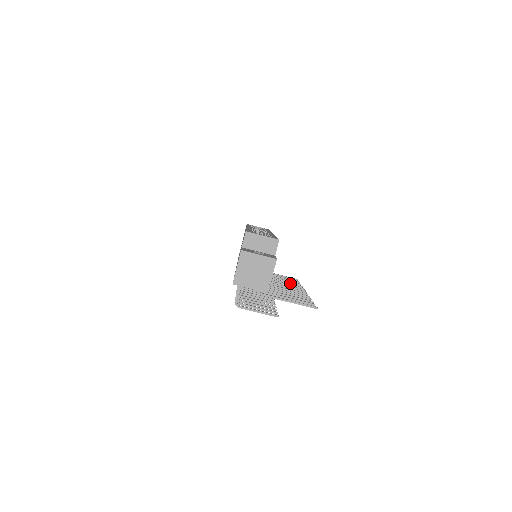
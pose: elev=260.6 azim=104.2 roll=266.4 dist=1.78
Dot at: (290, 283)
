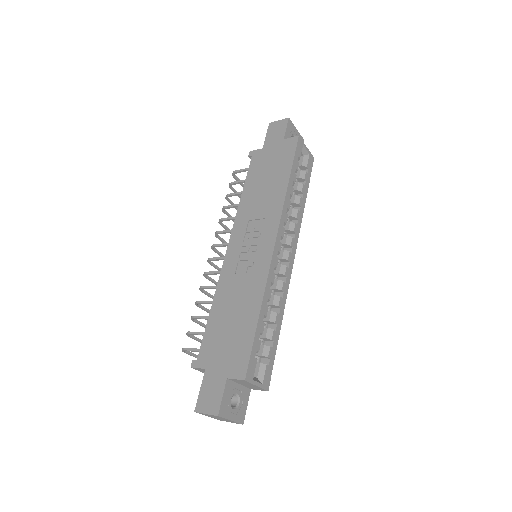
Dot at: occluded
